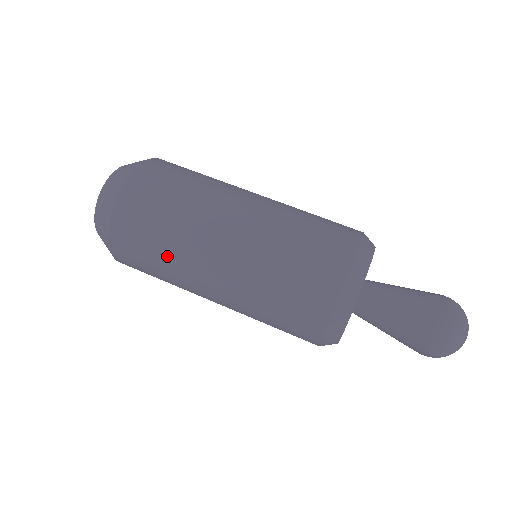
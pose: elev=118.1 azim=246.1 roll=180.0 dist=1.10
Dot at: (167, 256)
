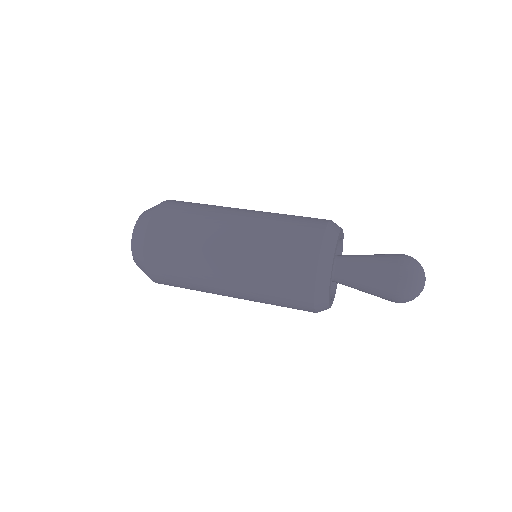
Dot at: (205, 209)
